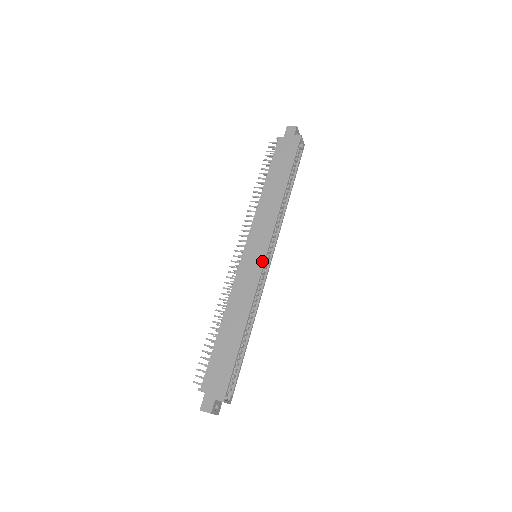
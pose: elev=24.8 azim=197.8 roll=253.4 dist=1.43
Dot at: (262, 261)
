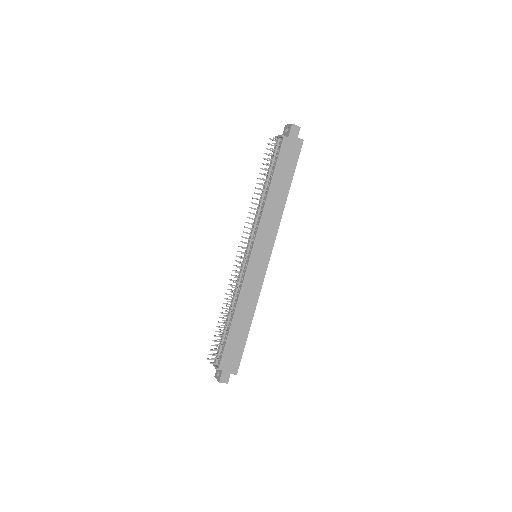
Dot at: (266, 266)
